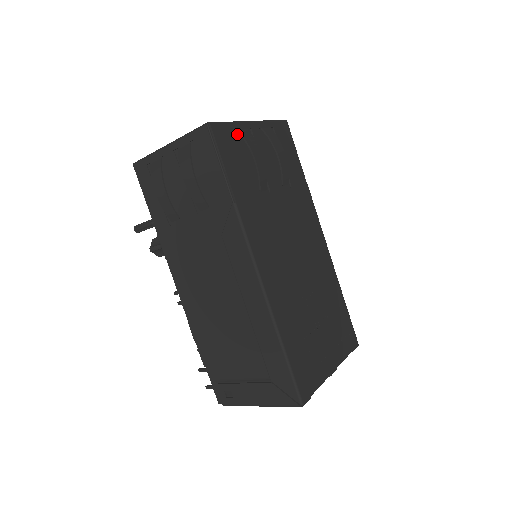
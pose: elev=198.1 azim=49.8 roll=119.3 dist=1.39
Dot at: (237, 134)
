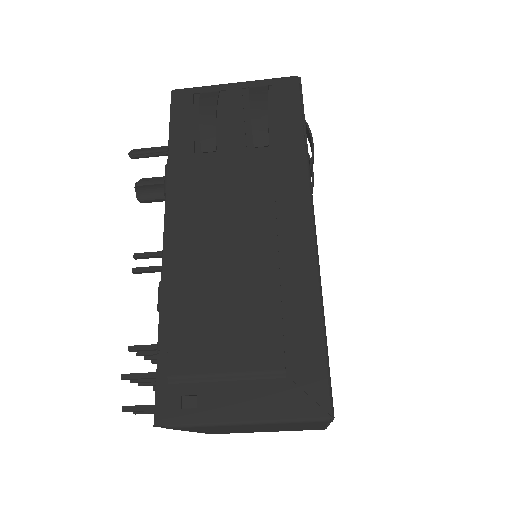
Dot at: occluded
